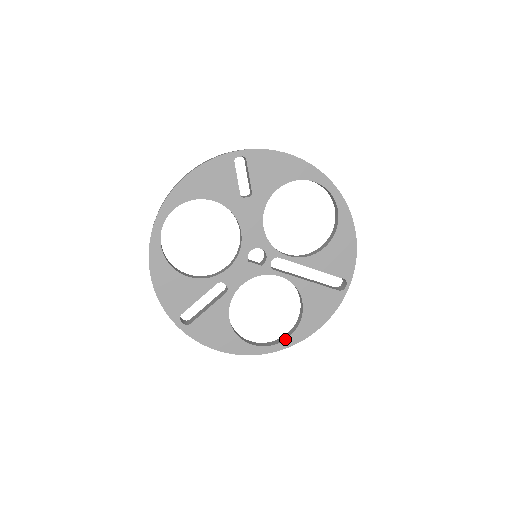
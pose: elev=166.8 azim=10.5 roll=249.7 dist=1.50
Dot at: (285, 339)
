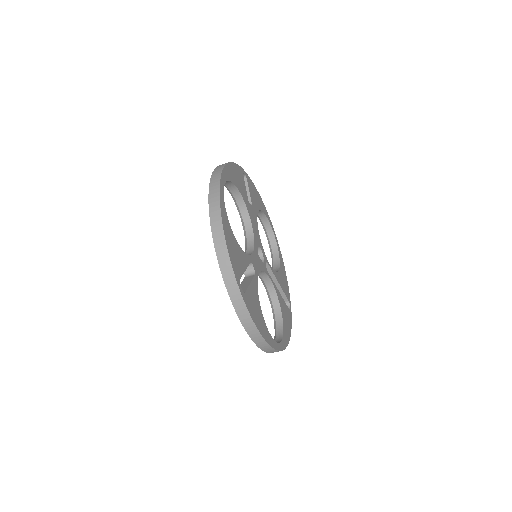
Dot at: (281, 340)
